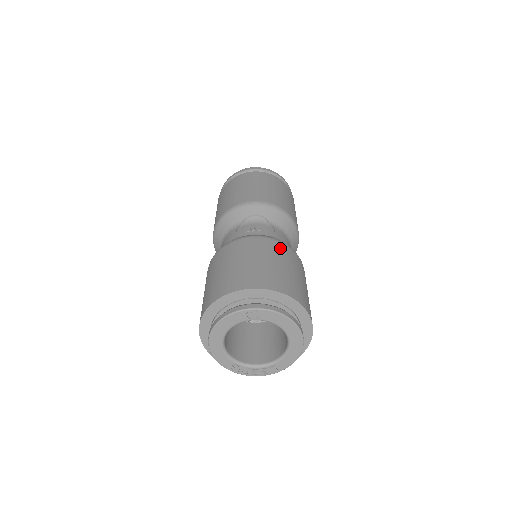
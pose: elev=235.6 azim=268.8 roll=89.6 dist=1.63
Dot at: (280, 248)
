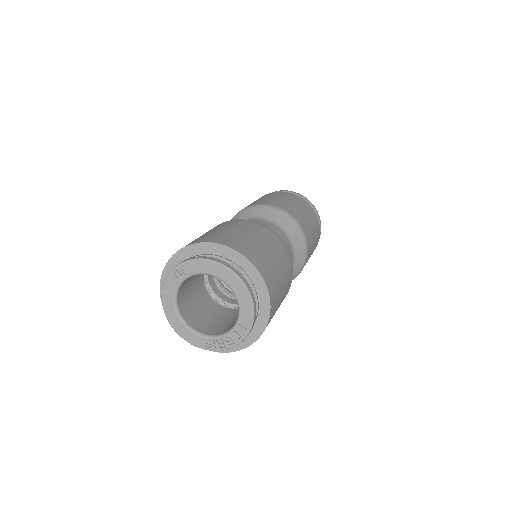
Dot at: (232, 222)
